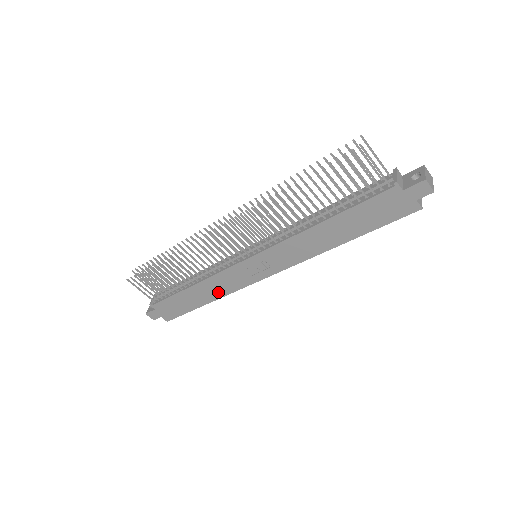
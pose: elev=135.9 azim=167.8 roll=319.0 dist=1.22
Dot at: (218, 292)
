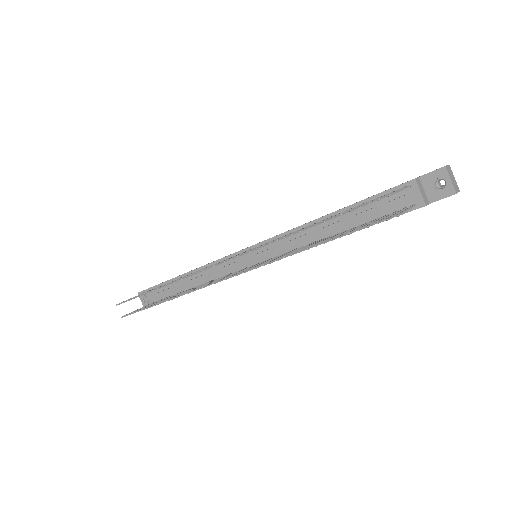
Dot at: occluded
